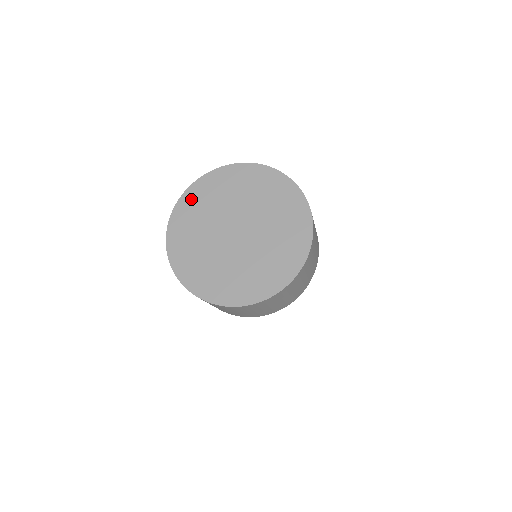
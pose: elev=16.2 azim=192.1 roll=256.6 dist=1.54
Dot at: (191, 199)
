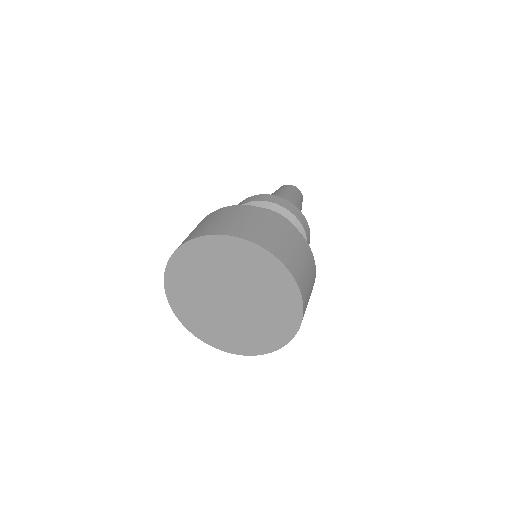
Dot at: (217, 246)
